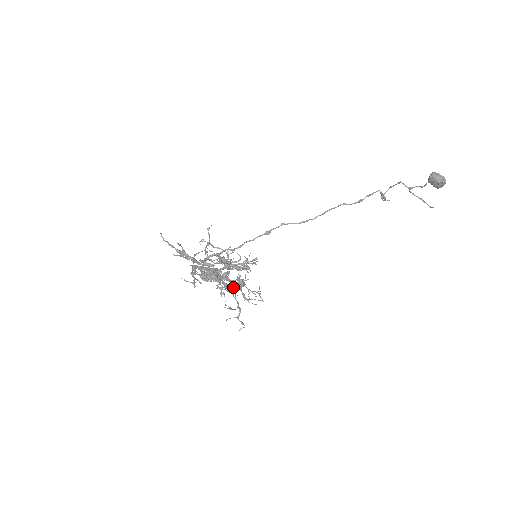
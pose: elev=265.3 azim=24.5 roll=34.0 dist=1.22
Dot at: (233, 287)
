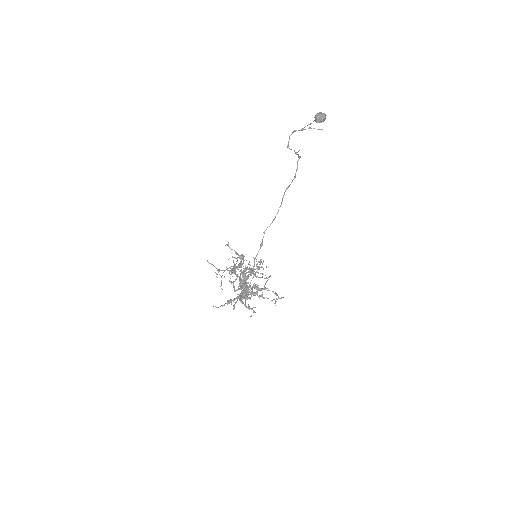
Dot at: (265, 287)
